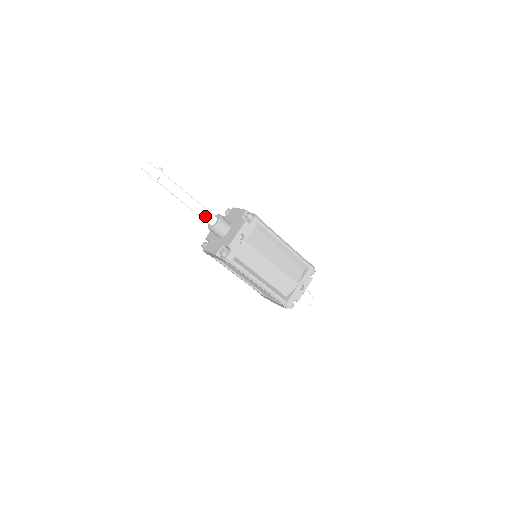
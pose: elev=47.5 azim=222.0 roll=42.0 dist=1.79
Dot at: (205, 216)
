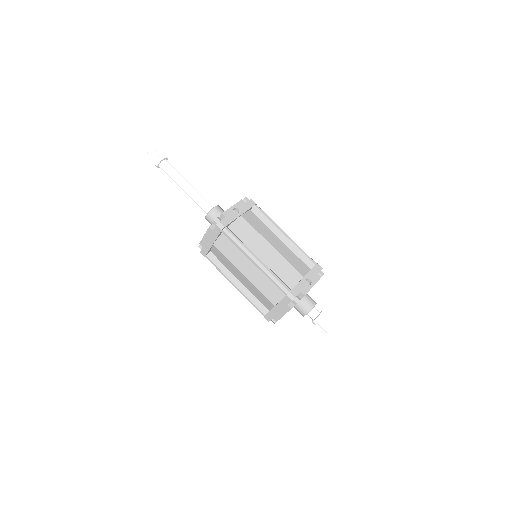
Dot at: (203, 201)
